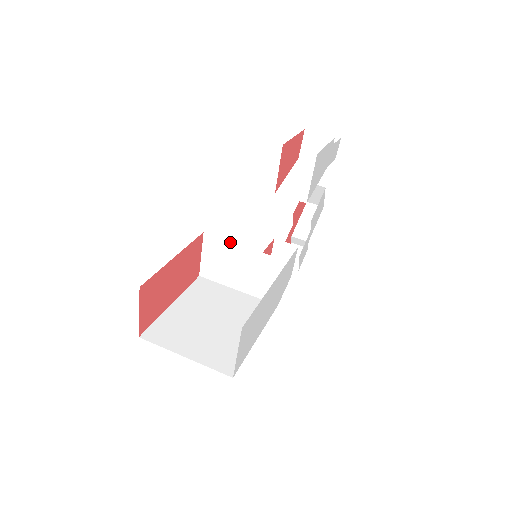
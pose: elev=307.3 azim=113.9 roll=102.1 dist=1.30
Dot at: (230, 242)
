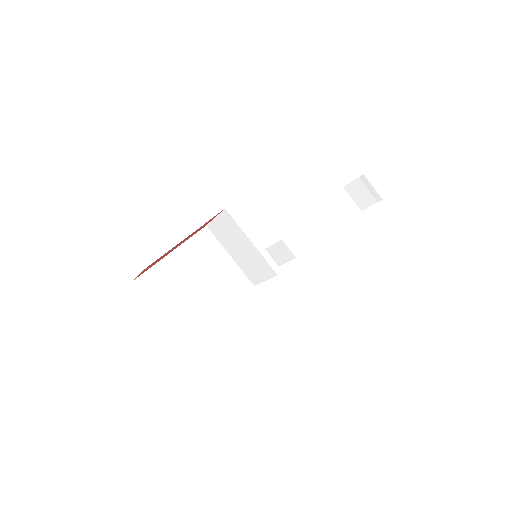
Dot at: (242, 231)
